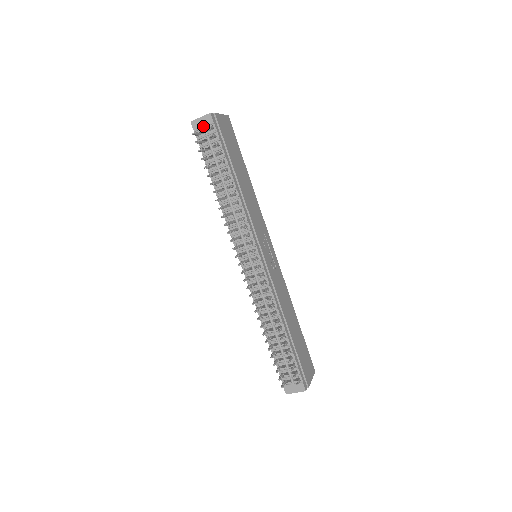
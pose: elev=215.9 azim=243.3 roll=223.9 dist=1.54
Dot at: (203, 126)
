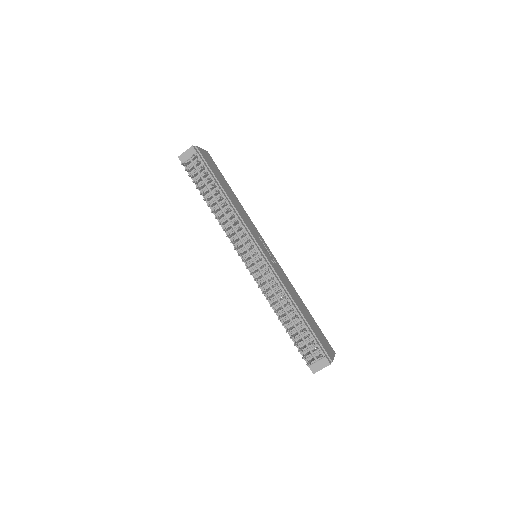
Dot at: (189, 157)
